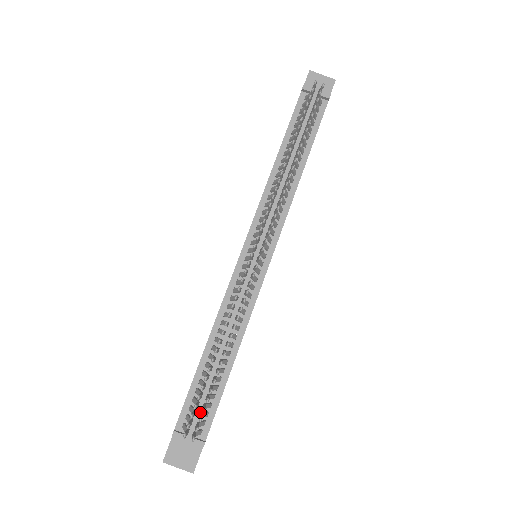
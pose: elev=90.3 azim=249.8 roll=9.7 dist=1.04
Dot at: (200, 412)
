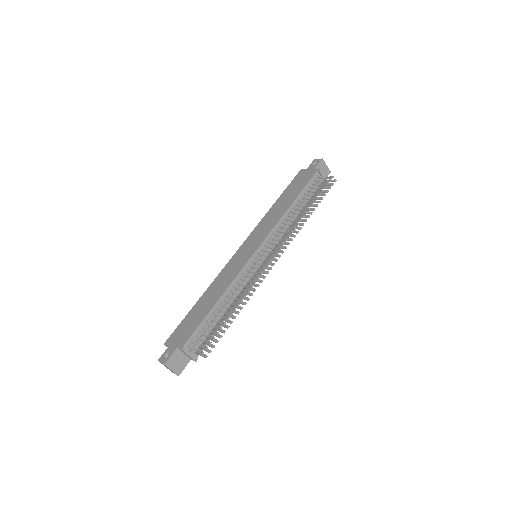
Dot at: occluded
